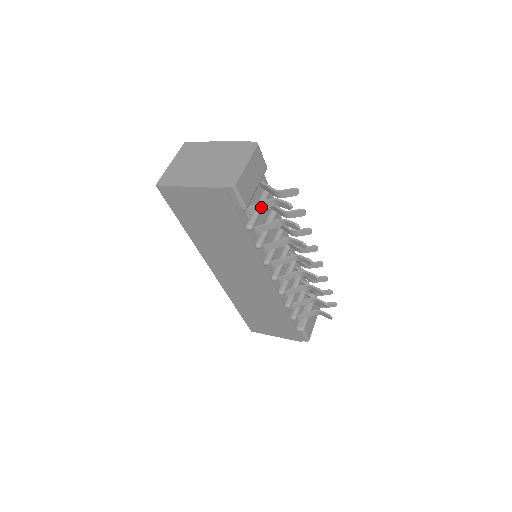
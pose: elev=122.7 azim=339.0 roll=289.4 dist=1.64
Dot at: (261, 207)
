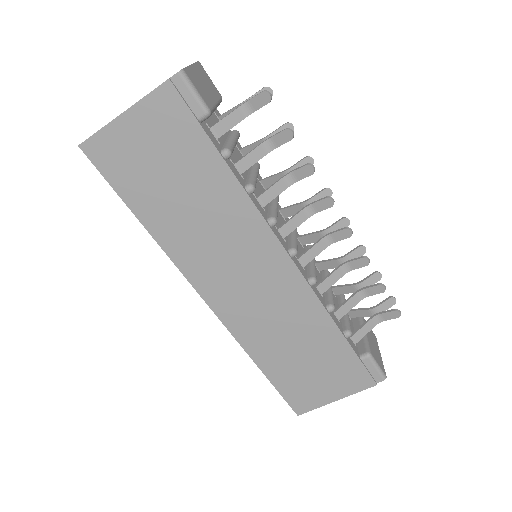
Dot at: (231, 122)
